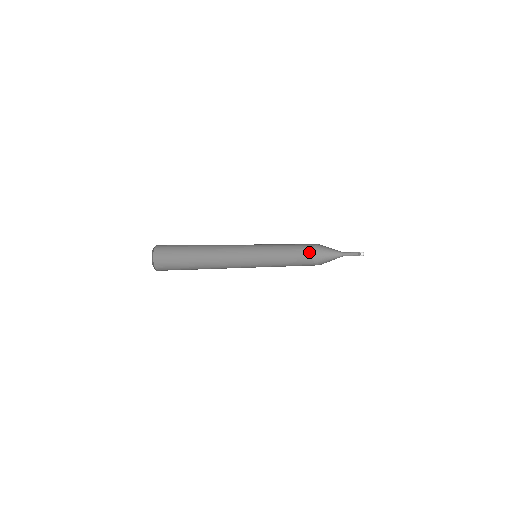
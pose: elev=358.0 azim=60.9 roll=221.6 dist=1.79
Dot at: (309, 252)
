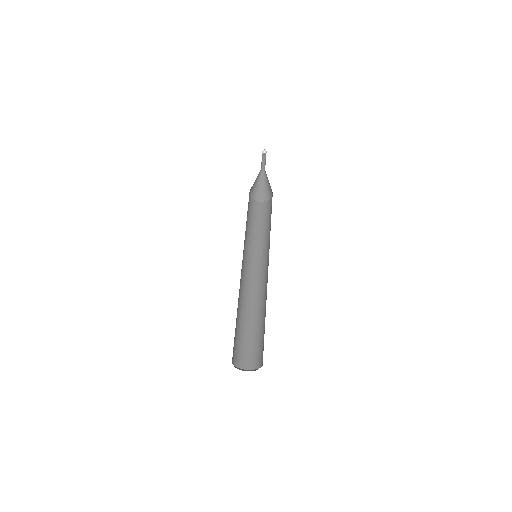
Dot at: occluded
